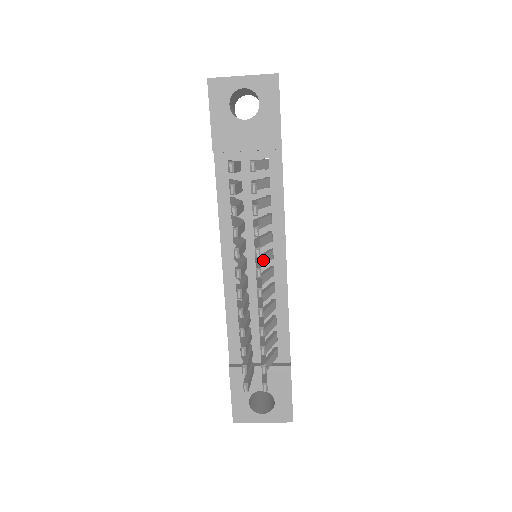
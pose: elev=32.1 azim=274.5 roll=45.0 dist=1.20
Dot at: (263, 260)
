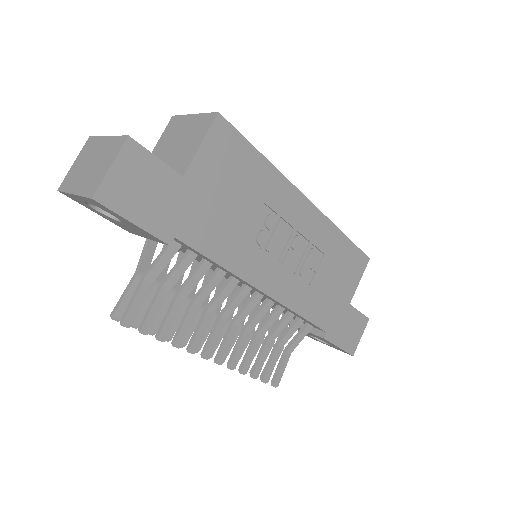
Dot at: (229, 311)
